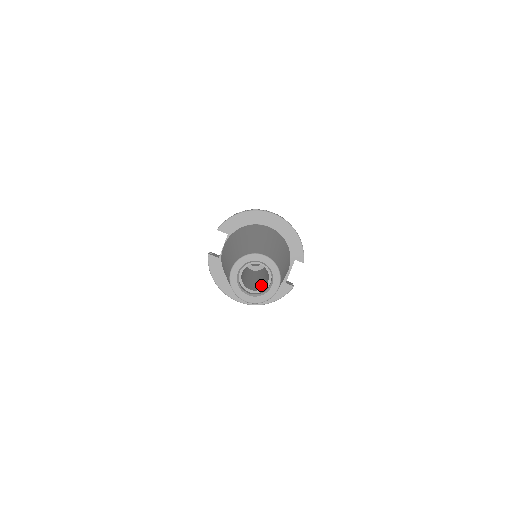
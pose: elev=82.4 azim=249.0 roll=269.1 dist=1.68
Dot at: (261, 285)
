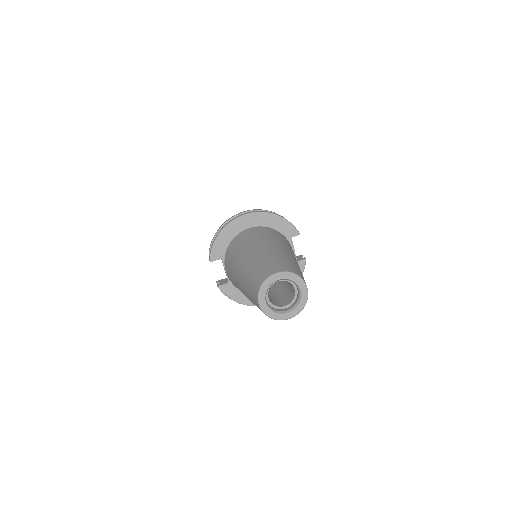
Dot at: (289, 293)
